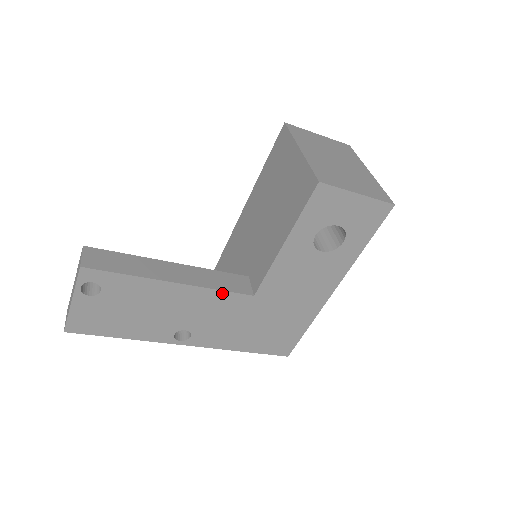
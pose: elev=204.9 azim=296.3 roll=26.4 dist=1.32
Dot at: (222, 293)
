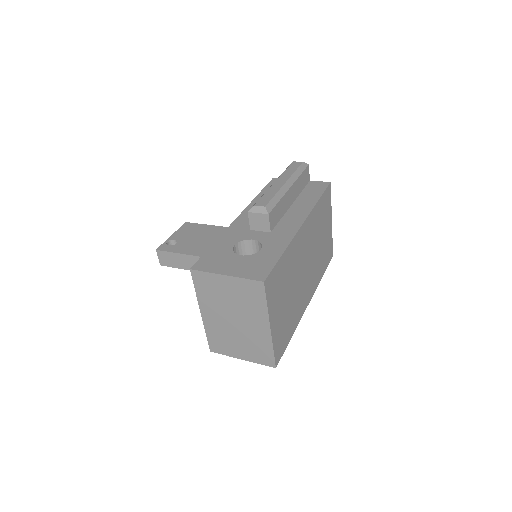
Dot at: occluded
